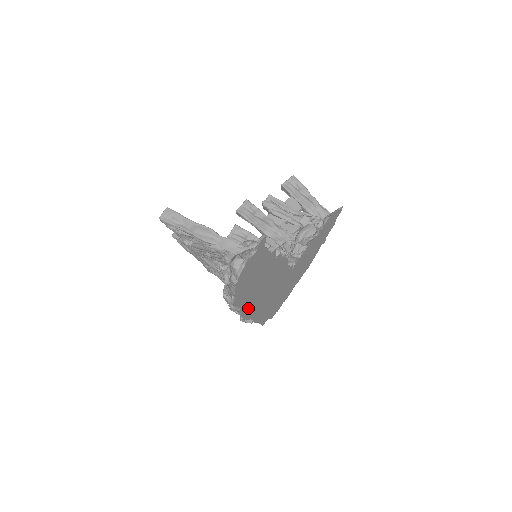
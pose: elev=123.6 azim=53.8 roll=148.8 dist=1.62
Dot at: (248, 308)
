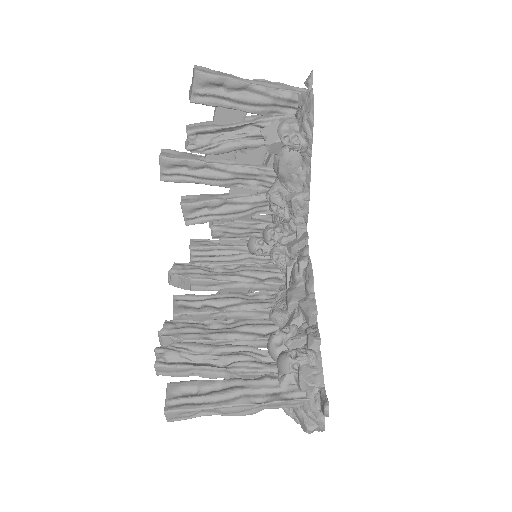
Dot at: occluded
